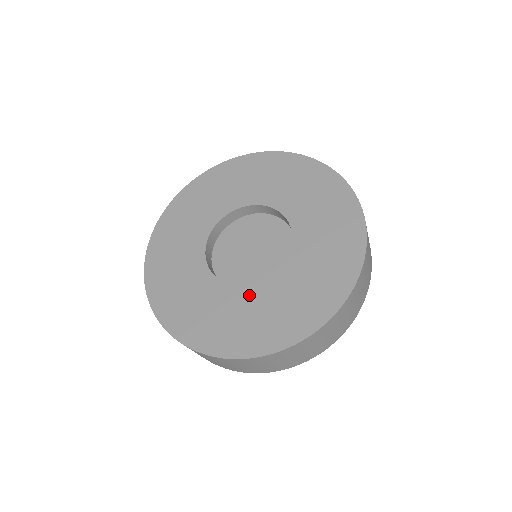
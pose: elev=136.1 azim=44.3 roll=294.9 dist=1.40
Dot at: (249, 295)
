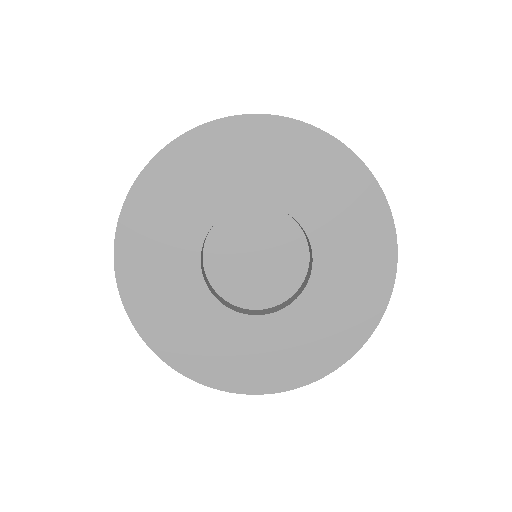
Dot at: (305, 307)
